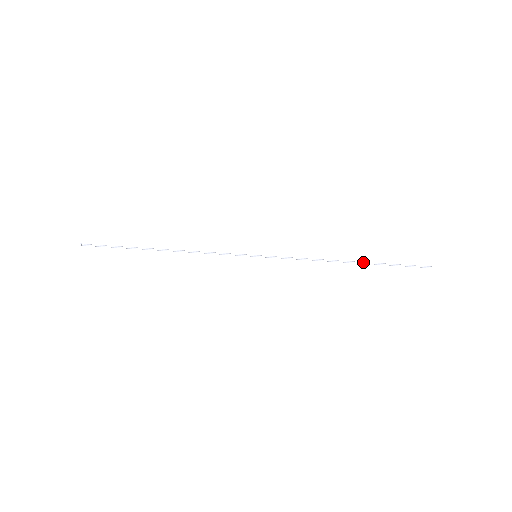
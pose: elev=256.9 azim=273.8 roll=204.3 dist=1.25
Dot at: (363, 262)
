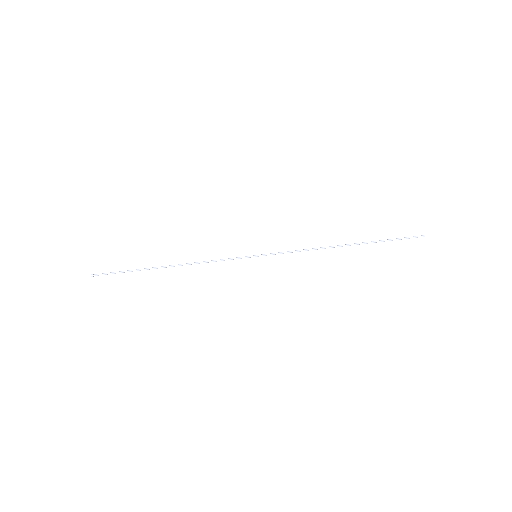
Dot at: (357, 243)
